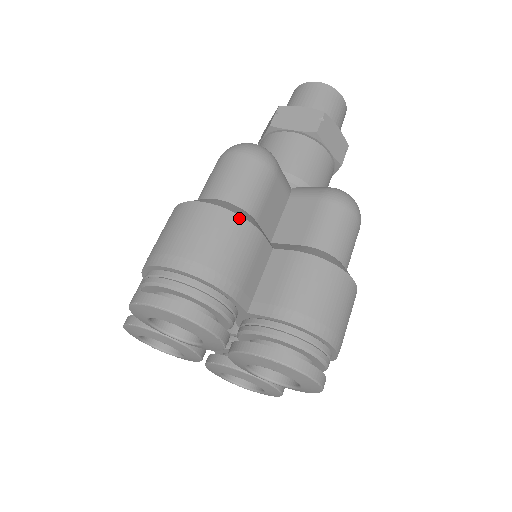
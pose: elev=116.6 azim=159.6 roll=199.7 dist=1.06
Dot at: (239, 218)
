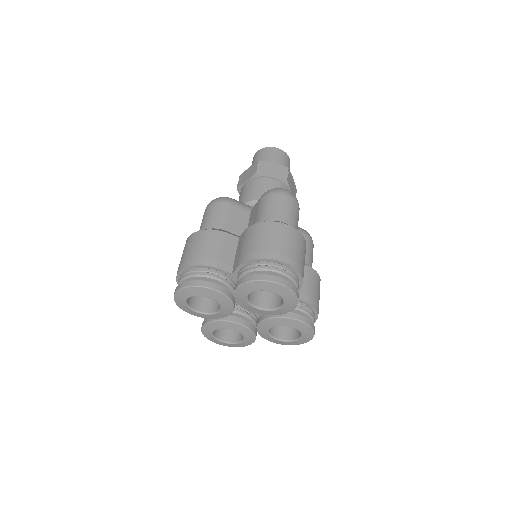
Dot at: (206, 231)
